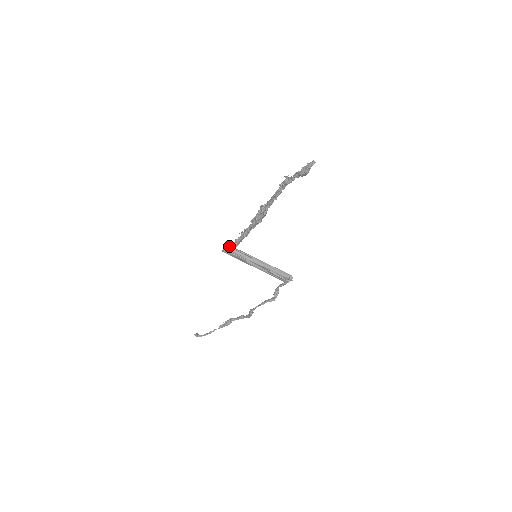
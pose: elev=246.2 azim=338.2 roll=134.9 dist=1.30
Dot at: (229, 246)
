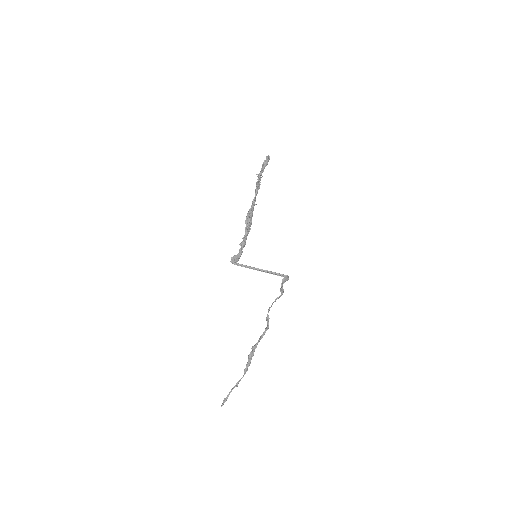
Dot at: (234, 256)
